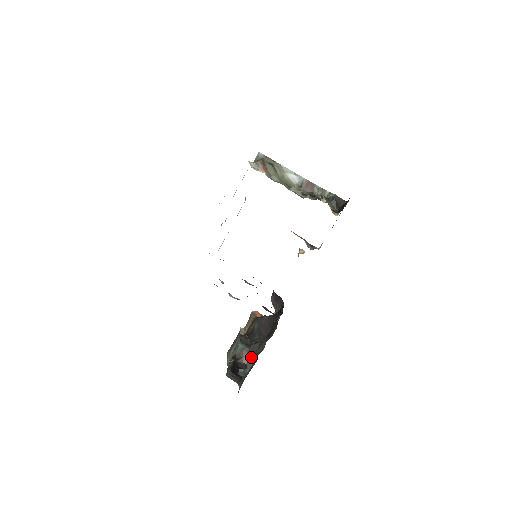
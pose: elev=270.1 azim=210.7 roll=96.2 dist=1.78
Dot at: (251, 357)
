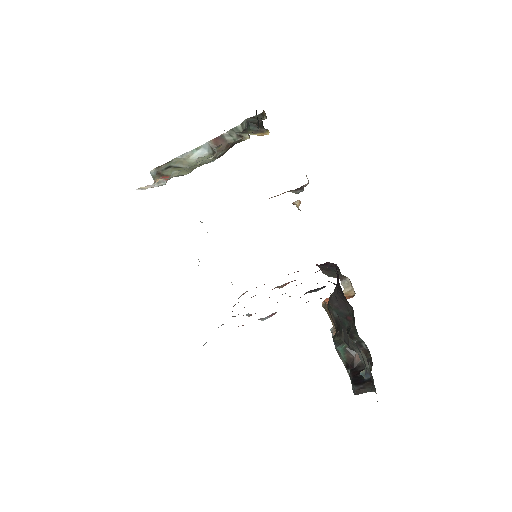
Dot at: (355, 350)
